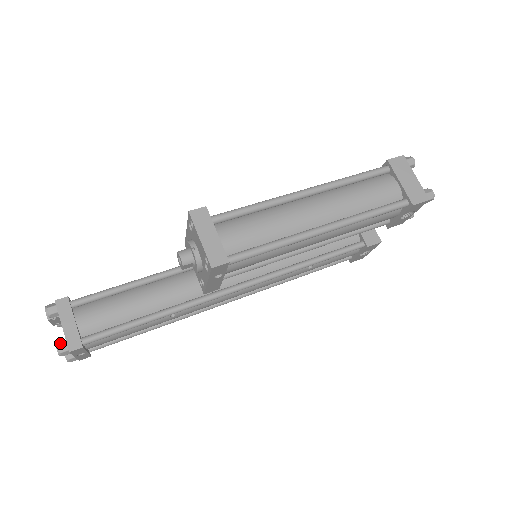
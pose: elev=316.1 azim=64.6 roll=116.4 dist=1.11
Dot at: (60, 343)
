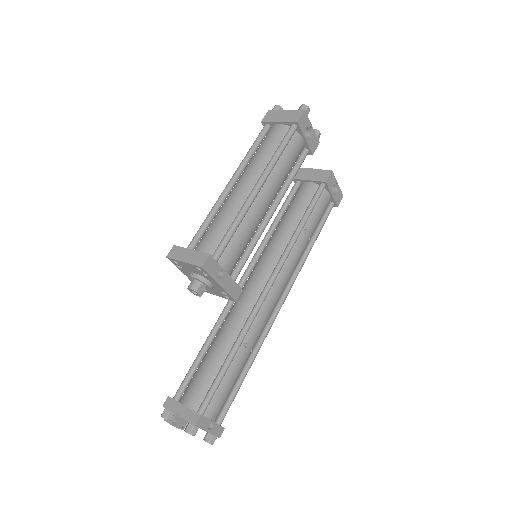
Dot at: (186, 427)
